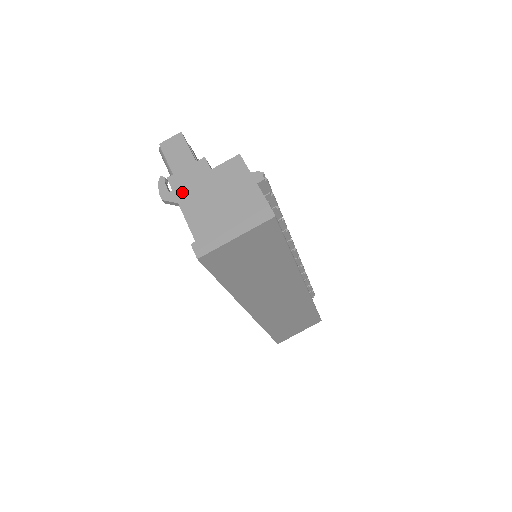
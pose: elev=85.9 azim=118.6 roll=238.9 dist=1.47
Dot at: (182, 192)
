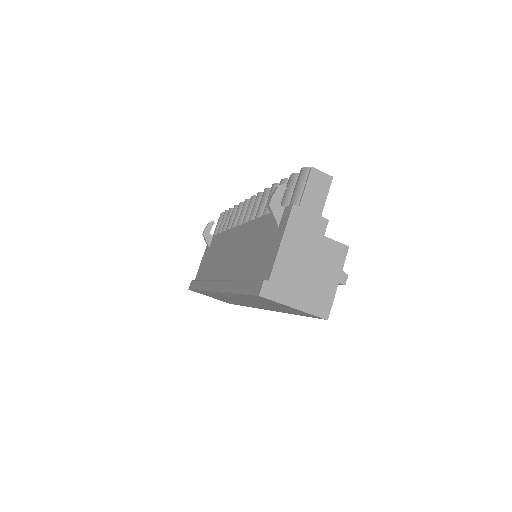
Dot at: (293, 230)
